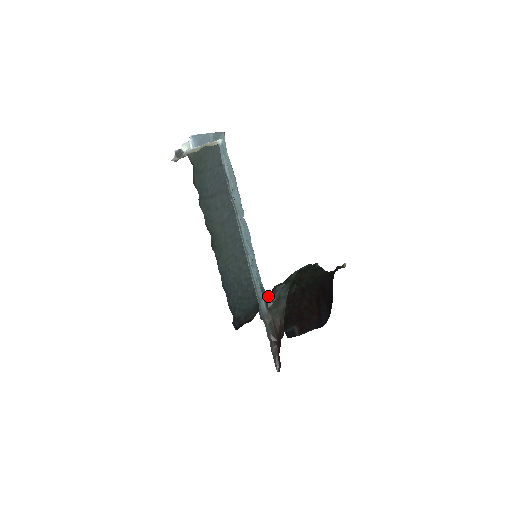
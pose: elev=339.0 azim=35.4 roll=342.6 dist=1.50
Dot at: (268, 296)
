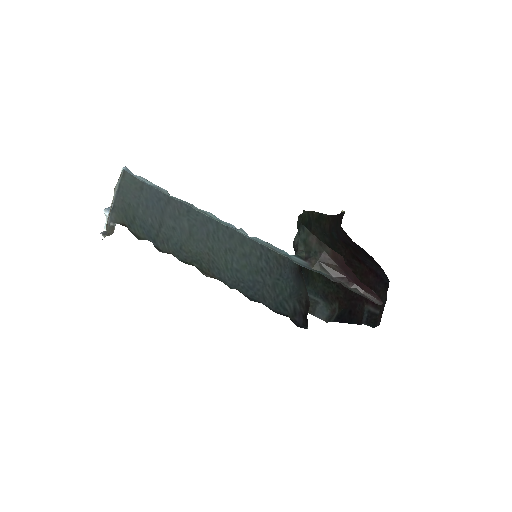
Dot at: occluded
